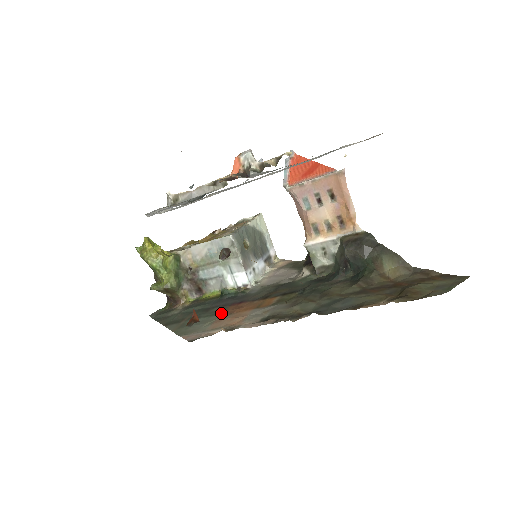
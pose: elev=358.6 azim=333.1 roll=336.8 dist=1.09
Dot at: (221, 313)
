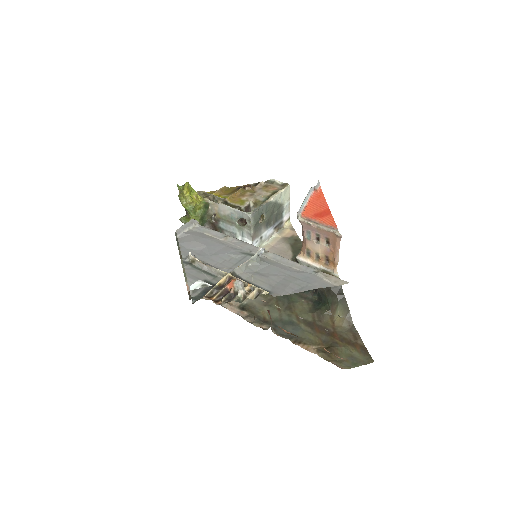
Dot at: occluded
